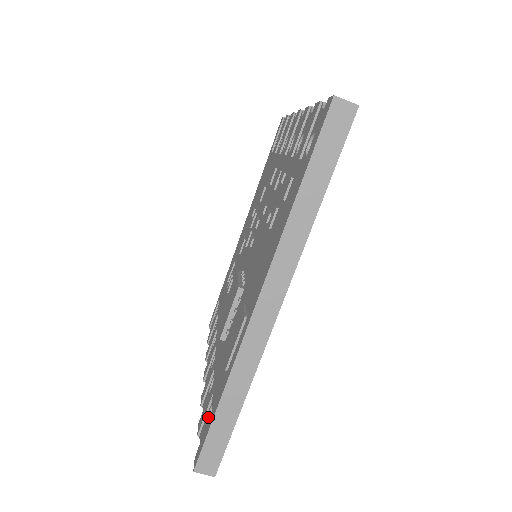
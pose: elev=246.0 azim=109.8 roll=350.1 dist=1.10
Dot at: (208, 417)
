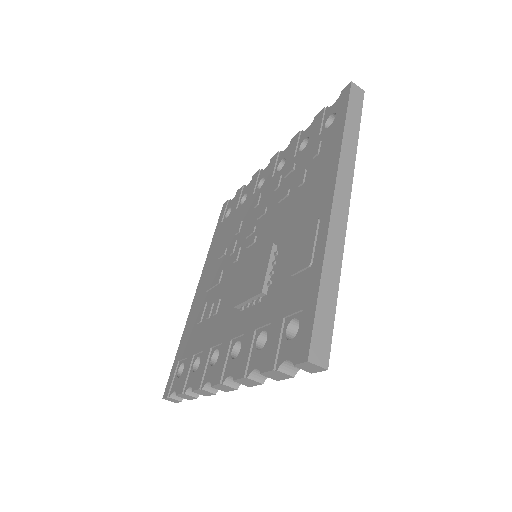
Dot at: (286, 338)
